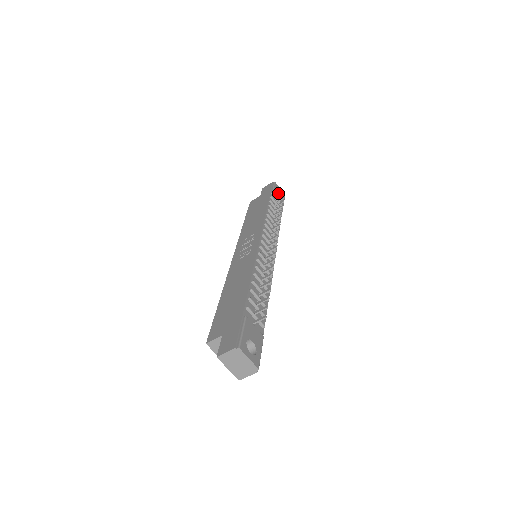
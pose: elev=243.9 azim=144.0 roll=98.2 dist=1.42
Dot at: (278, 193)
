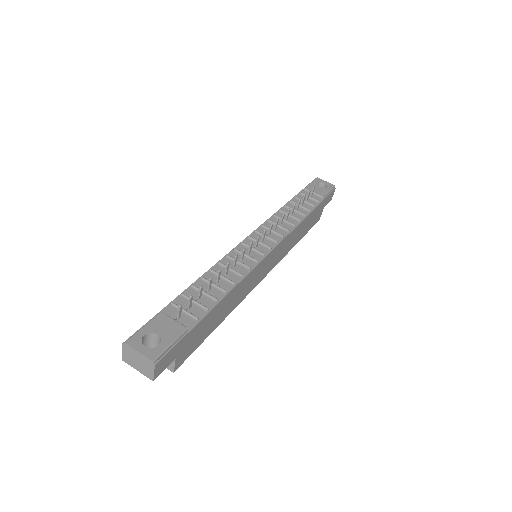
Dot at: (318, 186)
